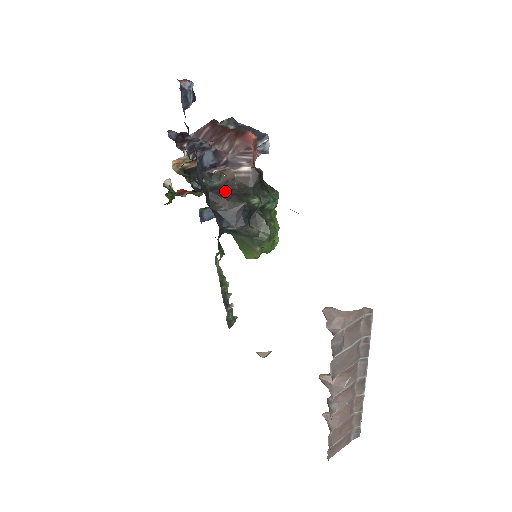
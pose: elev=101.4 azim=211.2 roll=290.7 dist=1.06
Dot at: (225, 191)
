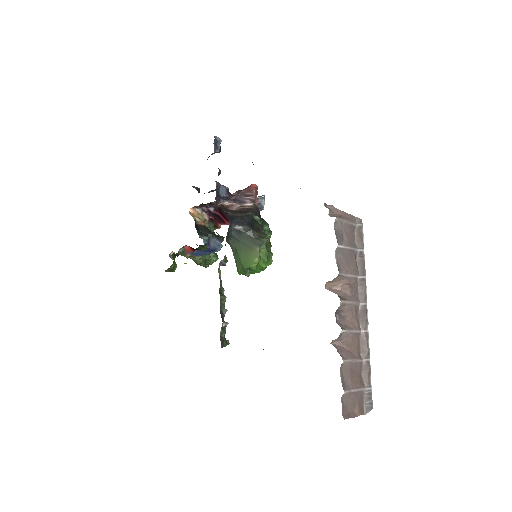
Dot at: (234, 211)
